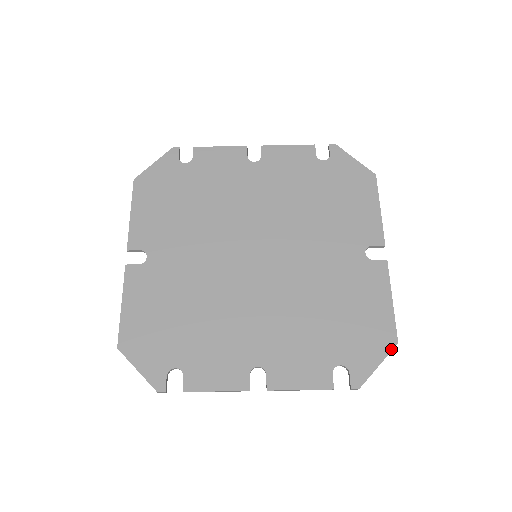
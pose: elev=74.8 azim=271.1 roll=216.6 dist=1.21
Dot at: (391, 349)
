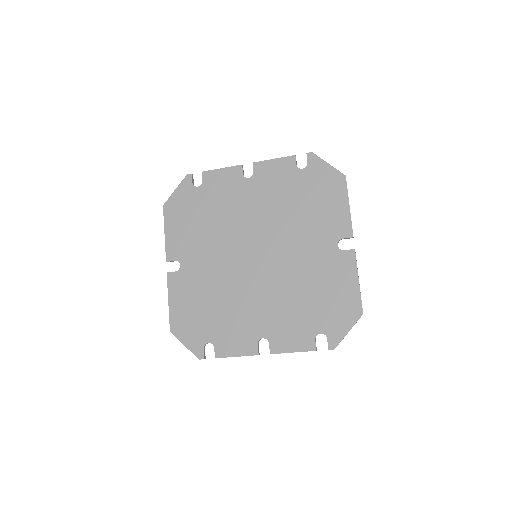
Dot at: (358, 319)
